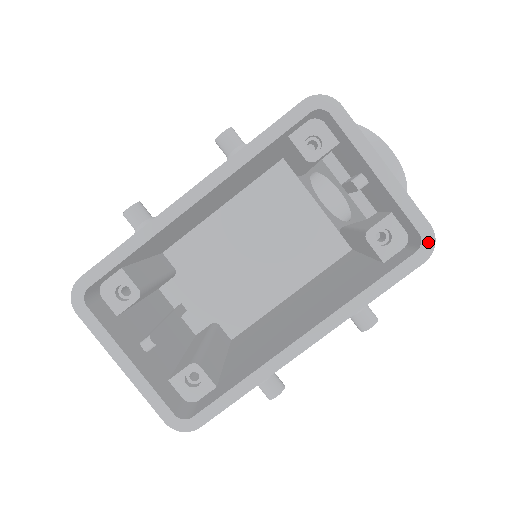
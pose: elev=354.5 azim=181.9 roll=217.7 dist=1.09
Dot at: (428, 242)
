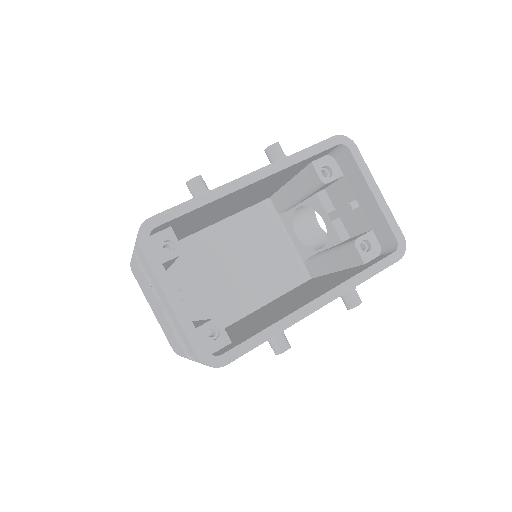
Dot at: (402, 247)
